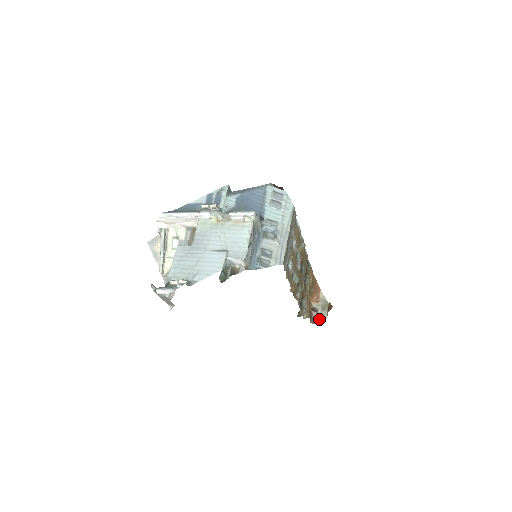
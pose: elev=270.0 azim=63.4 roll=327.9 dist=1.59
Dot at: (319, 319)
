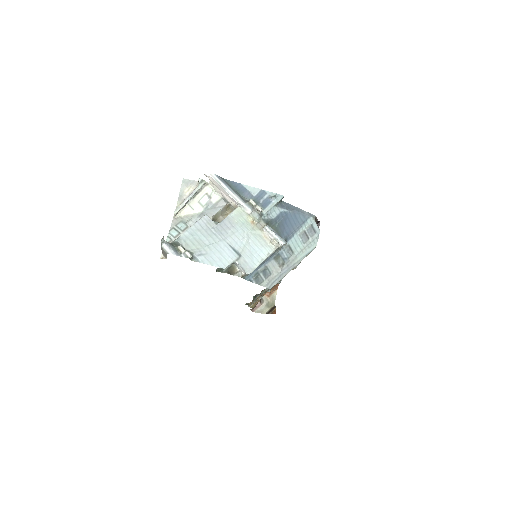
Dot at: (258, 310)
